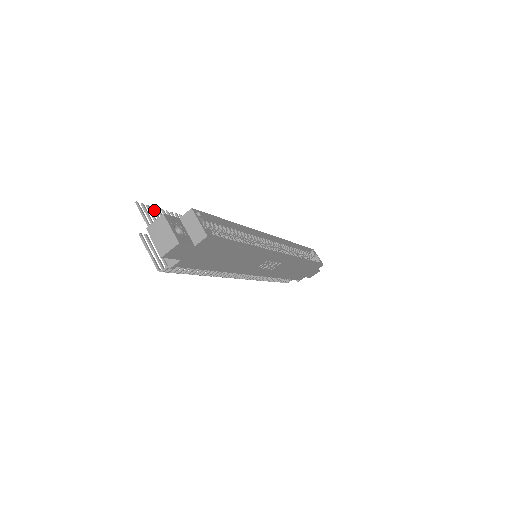
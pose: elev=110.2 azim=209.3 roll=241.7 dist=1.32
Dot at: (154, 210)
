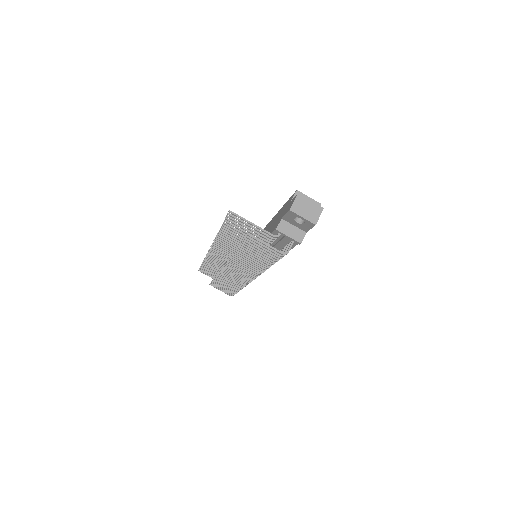
Dot at: (230, 220)
